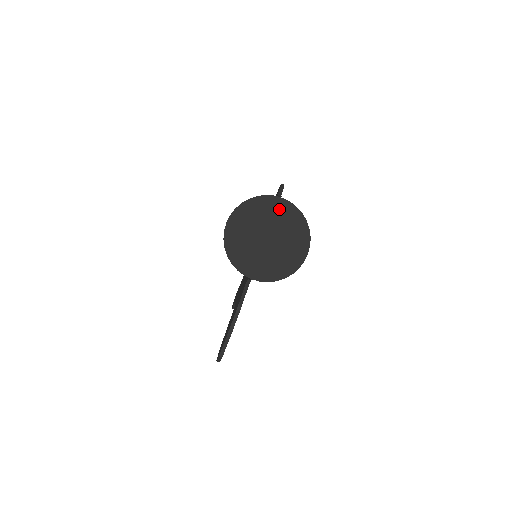
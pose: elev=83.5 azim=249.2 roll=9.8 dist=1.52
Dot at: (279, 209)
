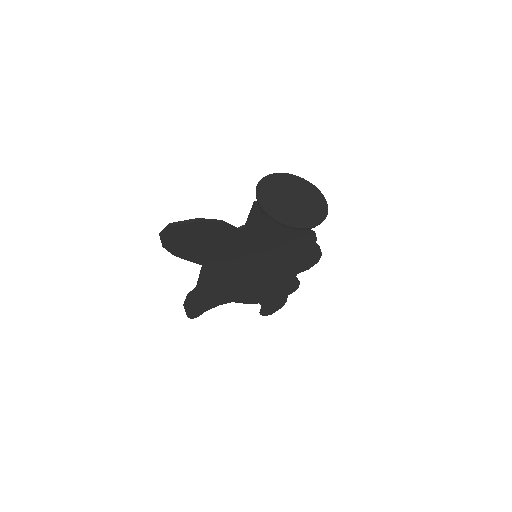
Dot at: (318, 201)
